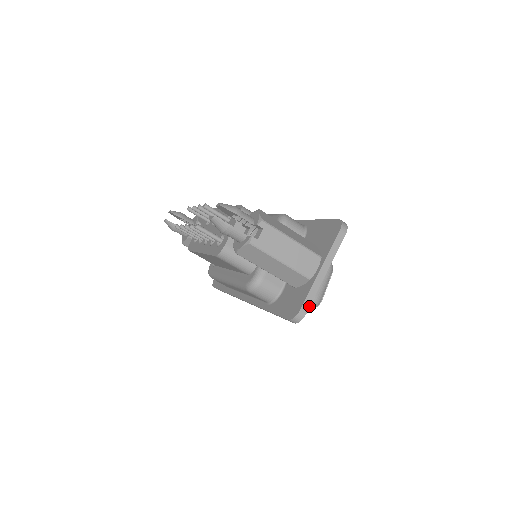
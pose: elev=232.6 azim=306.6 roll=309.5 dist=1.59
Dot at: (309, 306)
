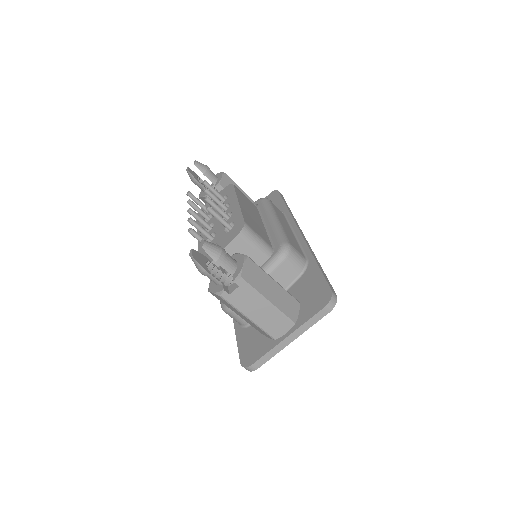
Dot at: (263, 363)
